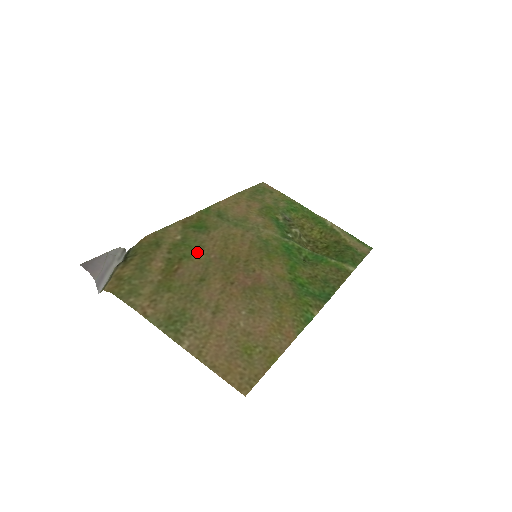
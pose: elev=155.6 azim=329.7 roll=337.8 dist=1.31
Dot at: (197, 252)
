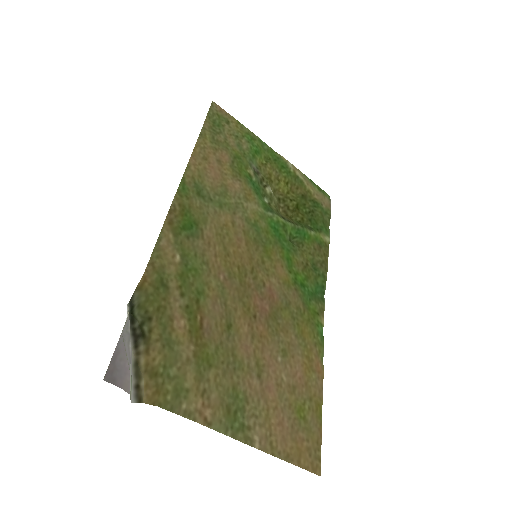
Dot at: (206, 278)
